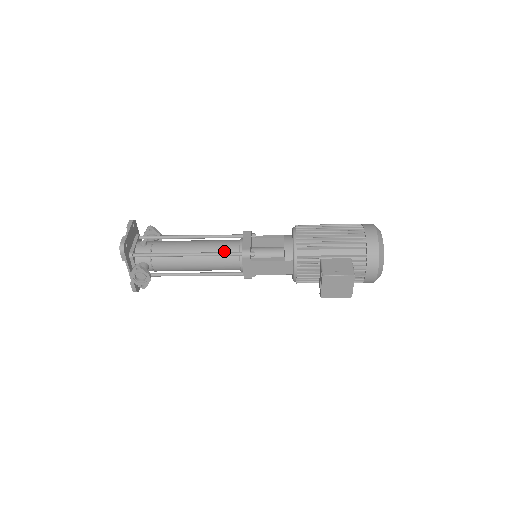
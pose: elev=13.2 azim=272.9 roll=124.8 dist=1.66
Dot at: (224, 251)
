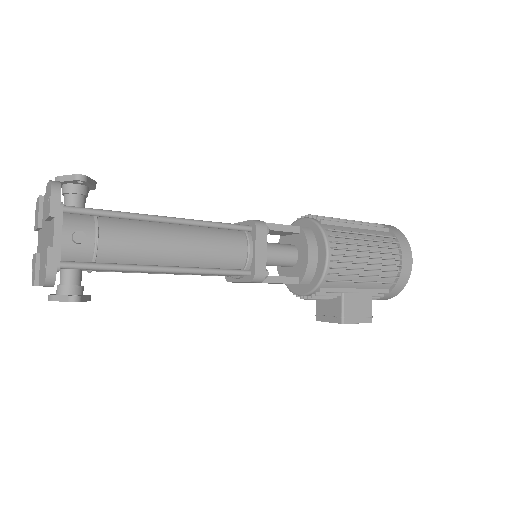
Dot at: (223, 263)
